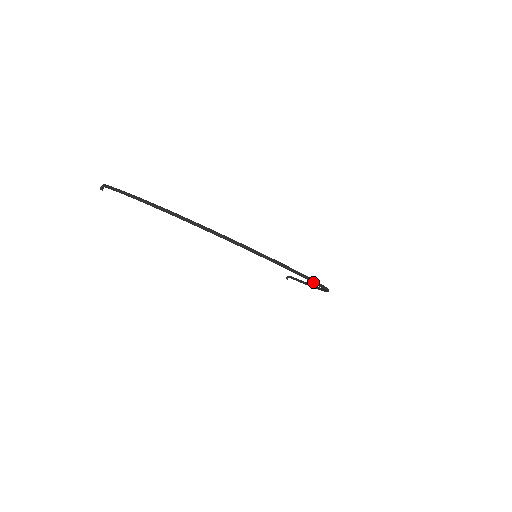
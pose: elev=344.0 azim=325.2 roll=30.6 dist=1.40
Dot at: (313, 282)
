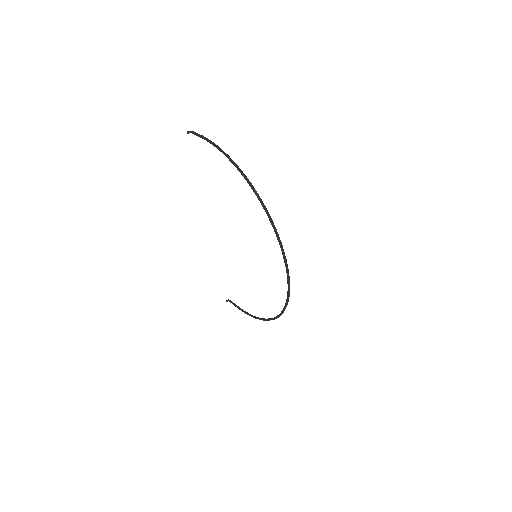
Dot at: (288, 297)
